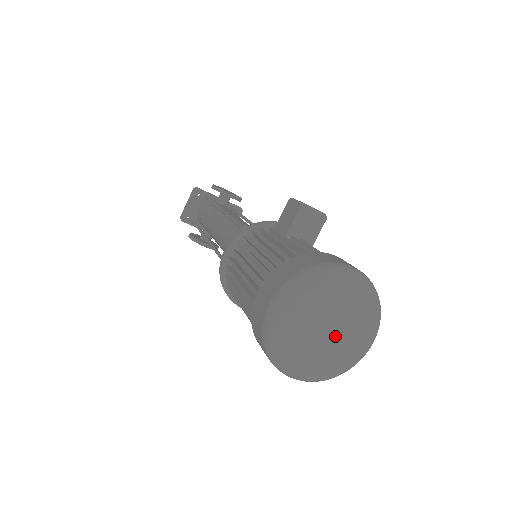
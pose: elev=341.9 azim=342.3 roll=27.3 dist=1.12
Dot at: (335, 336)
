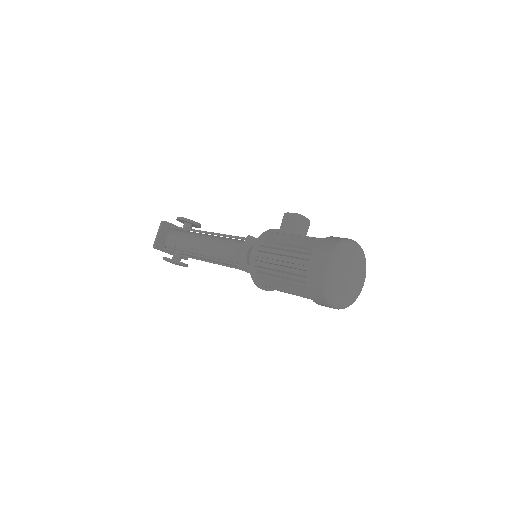
Dot at: (352, 279)
